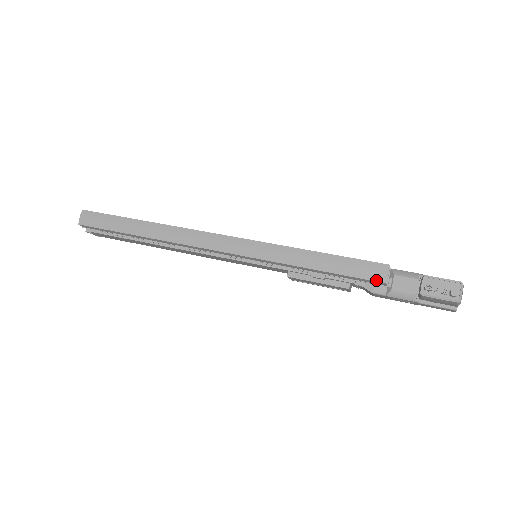
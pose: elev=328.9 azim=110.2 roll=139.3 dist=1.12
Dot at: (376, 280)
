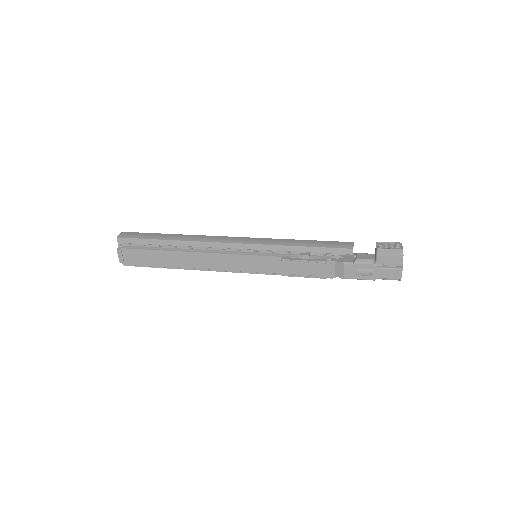
Dot at: (346, 248)
